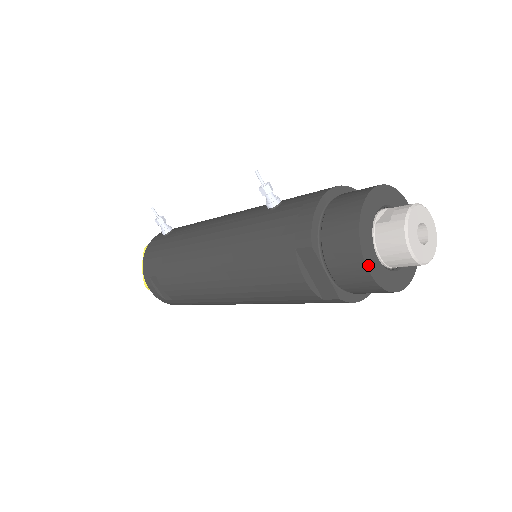
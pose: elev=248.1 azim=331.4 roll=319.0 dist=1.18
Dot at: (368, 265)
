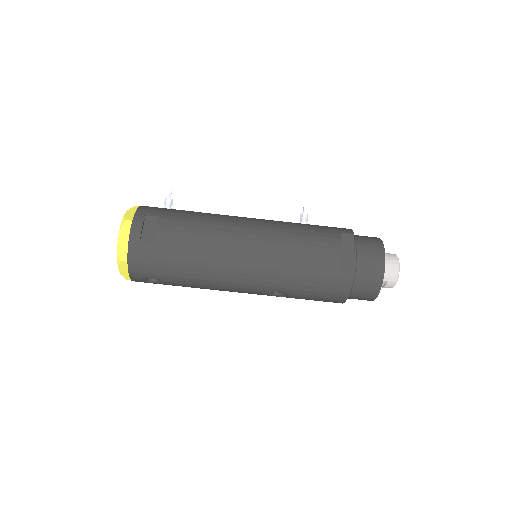
Dot at: (384, 255)
